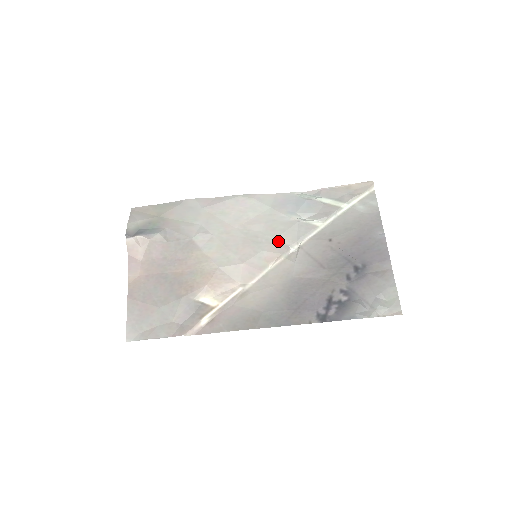
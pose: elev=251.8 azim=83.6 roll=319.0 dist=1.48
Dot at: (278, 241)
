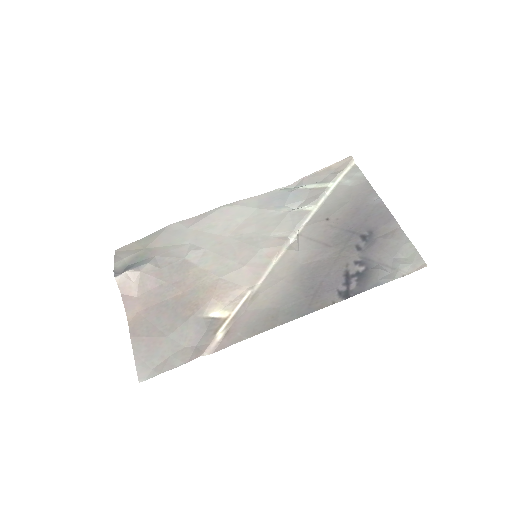
Dot at: (274, 235)
